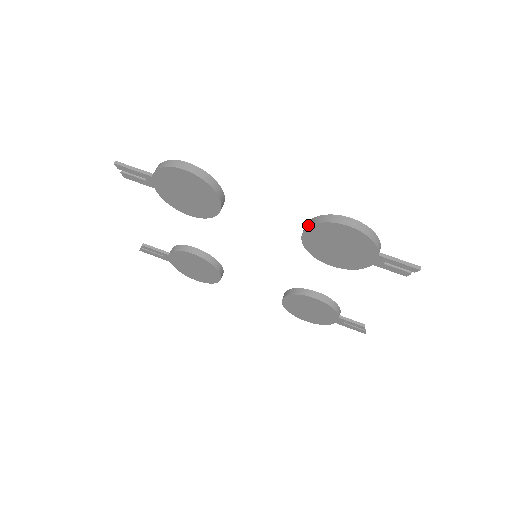
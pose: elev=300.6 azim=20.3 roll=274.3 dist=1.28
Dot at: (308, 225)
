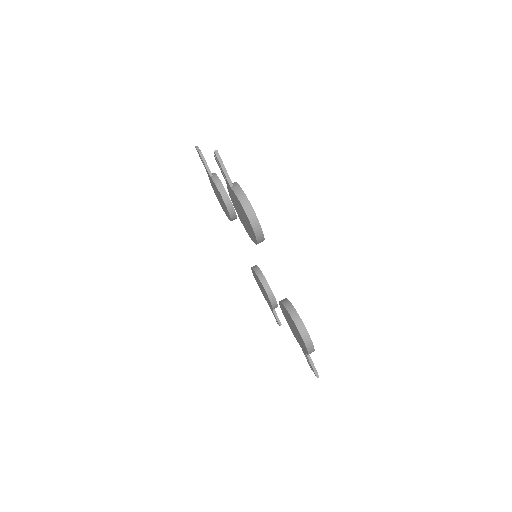
Dot at: (288, 309)
